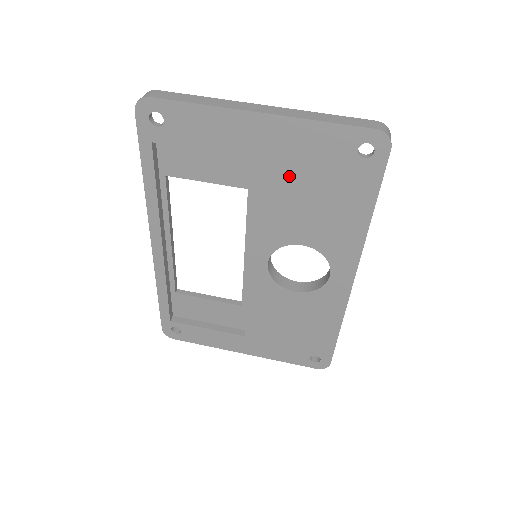
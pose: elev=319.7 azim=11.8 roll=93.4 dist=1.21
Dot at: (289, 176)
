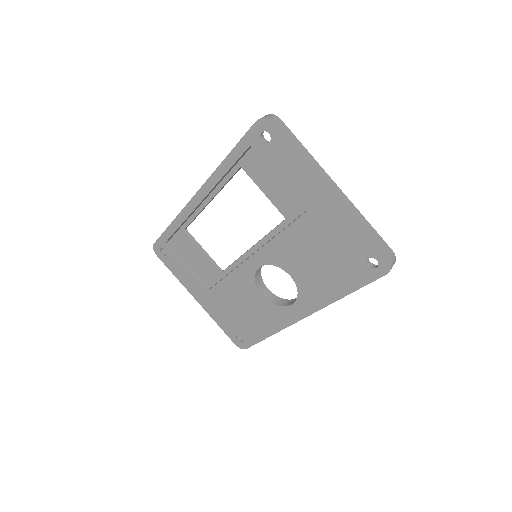
Dot at: (317, 236)
